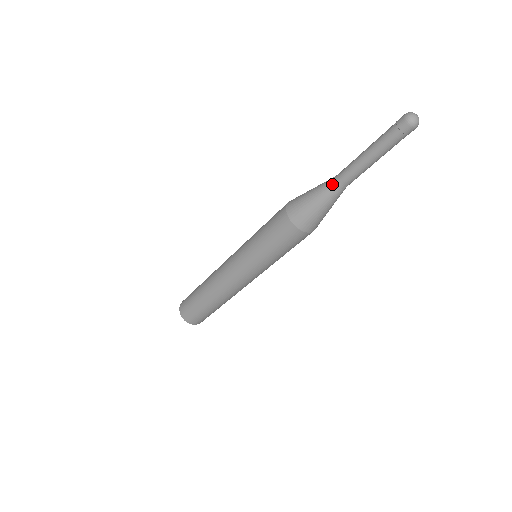
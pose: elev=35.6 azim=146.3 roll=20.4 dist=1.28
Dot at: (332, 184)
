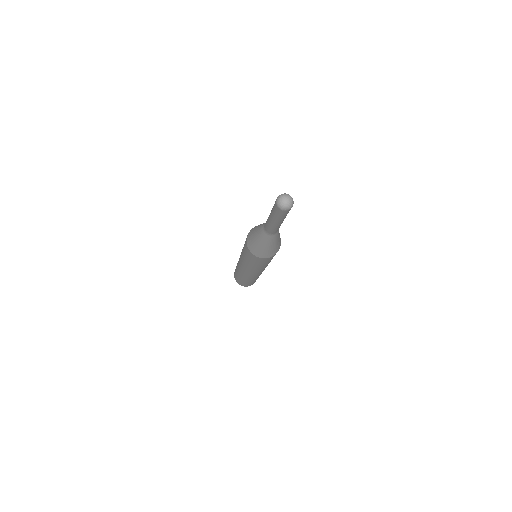
Dot at: (265, 235)
